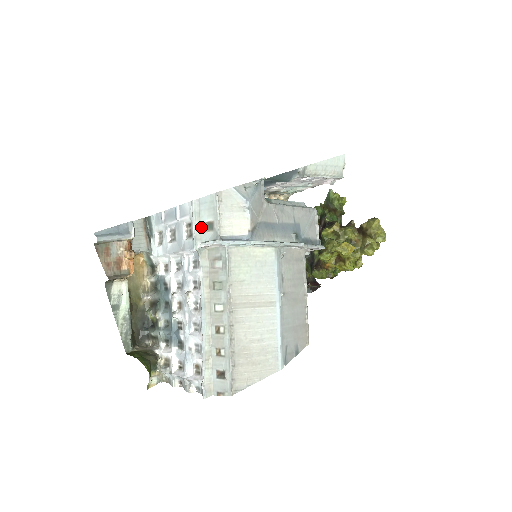
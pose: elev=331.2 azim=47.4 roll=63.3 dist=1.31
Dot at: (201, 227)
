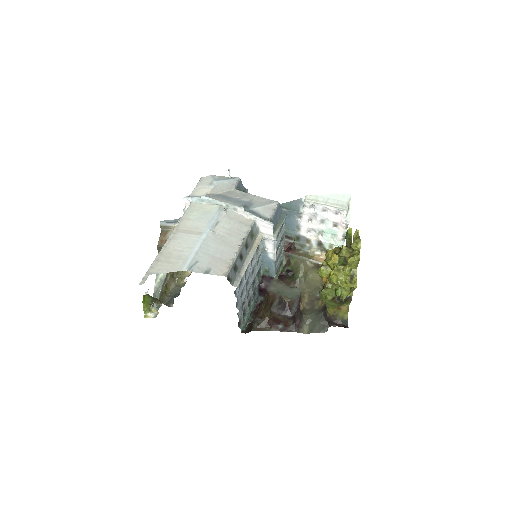
Dot at: occluded
